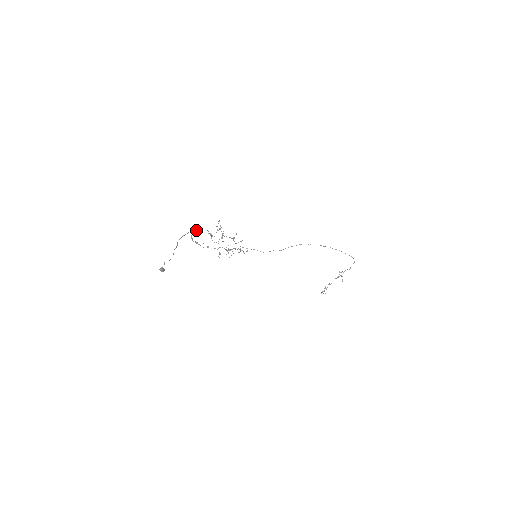
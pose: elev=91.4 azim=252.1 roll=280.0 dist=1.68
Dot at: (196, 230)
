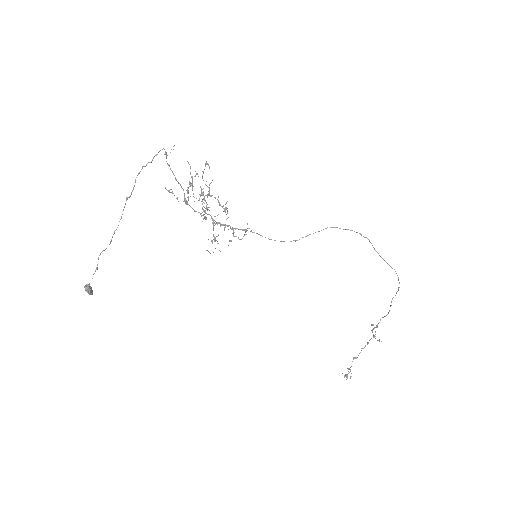
Dot at: (173, 149)
